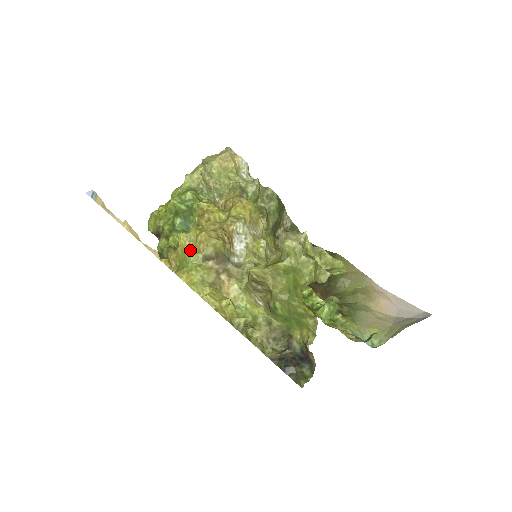
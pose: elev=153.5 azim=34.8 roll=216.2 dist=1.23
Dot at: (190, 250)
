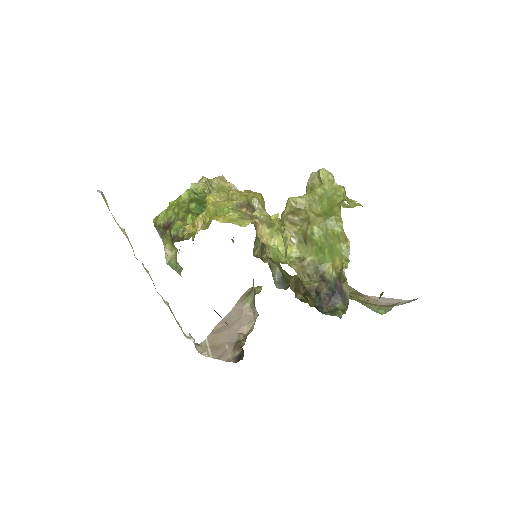
Dot at: (224, 200)
